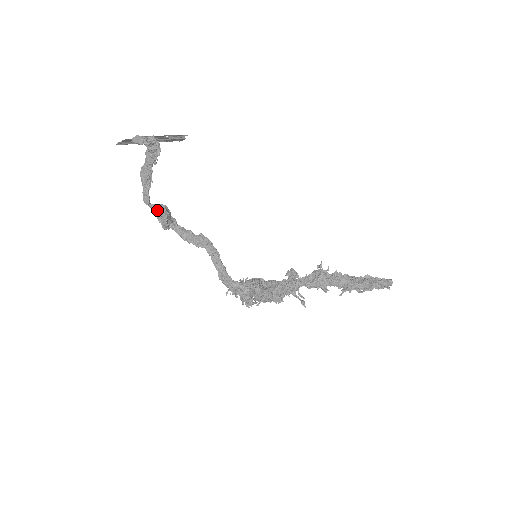
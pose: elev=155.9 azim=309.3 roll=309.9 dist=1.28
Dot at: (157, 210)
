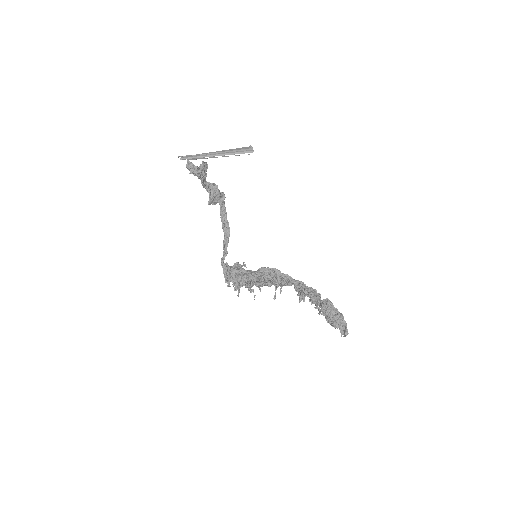
Dot at: (209, 192)
